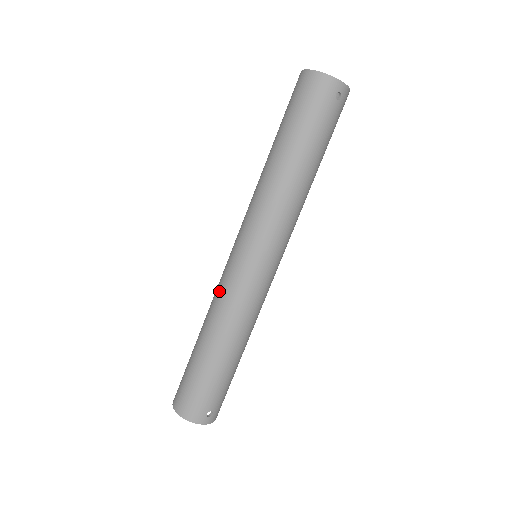
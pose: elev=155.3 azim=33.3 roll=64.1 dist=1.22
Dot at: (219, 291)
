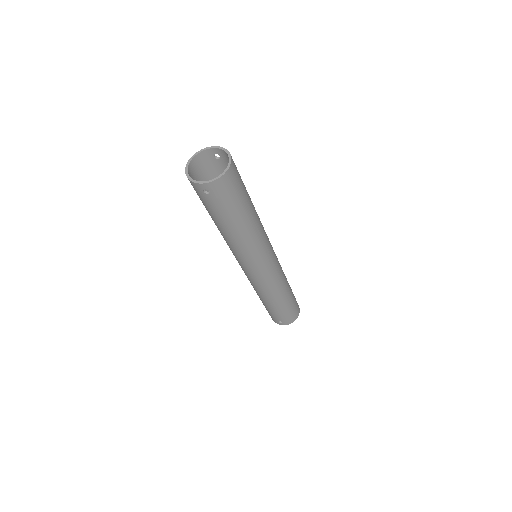
Dot at: occluded
